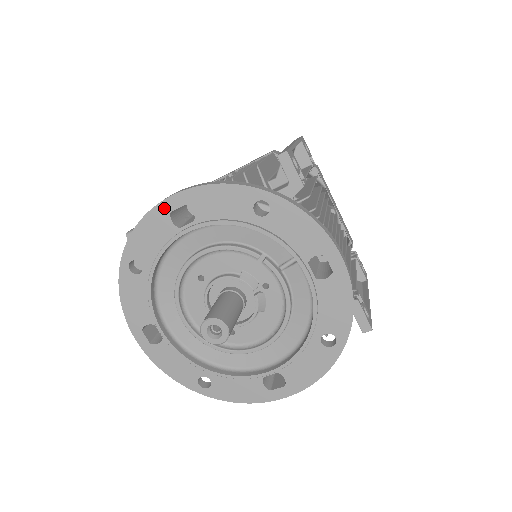
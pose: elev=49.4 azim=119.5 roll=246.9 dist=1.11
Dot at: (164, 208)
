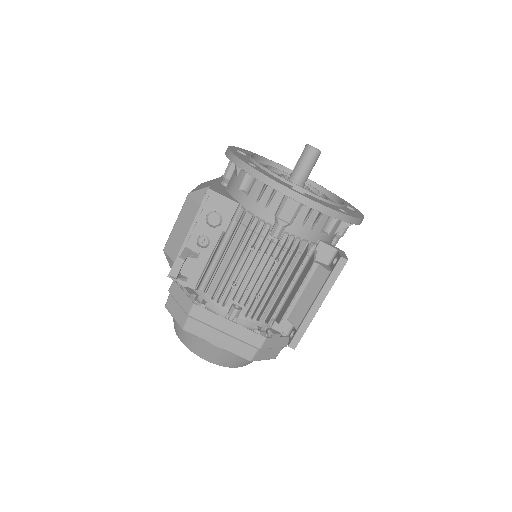
Dot at: occluded
